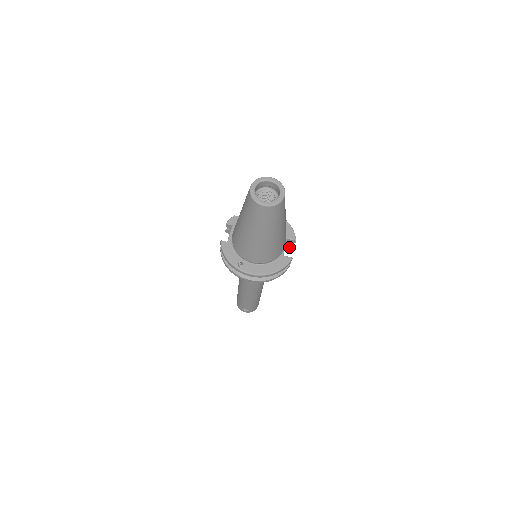
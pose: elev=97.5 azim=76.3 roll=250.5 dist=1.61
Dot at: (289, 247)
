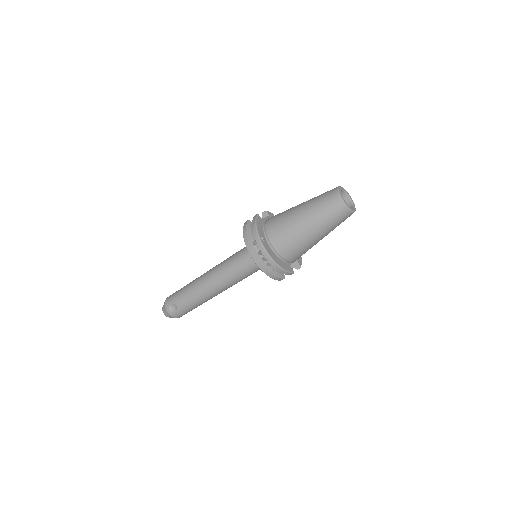
Dot at: occluded
